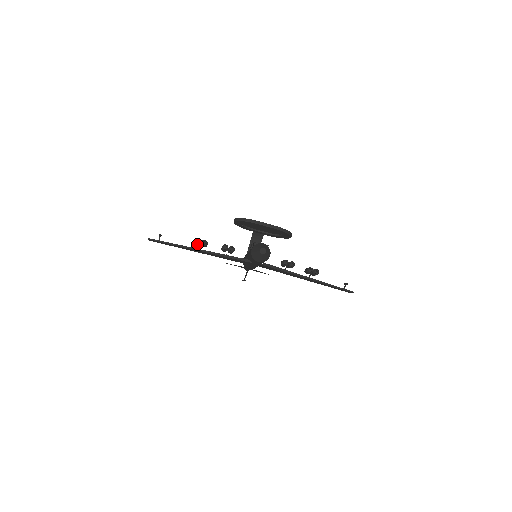
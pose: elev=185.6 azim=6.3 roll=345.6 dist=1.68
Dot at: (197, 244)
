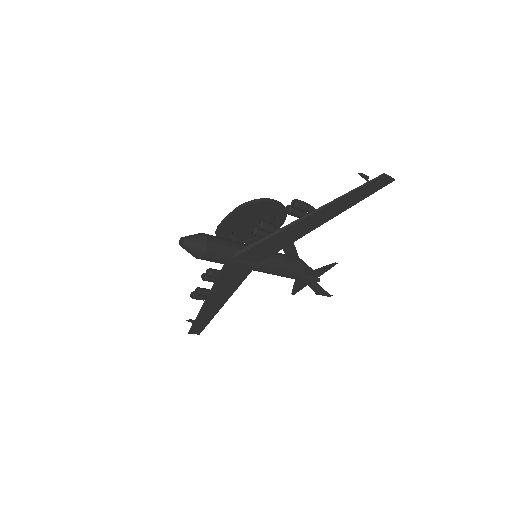
Dot at: (194, 298)
